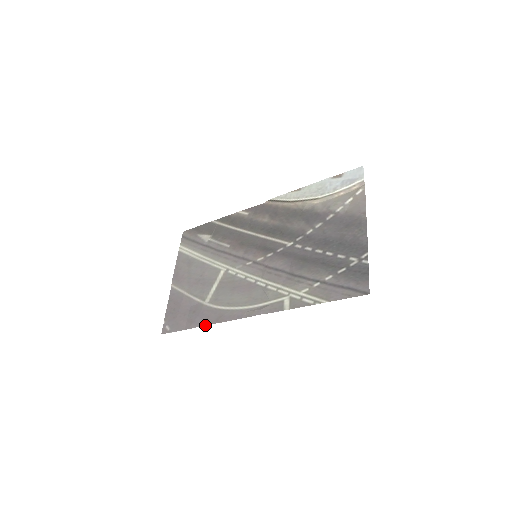
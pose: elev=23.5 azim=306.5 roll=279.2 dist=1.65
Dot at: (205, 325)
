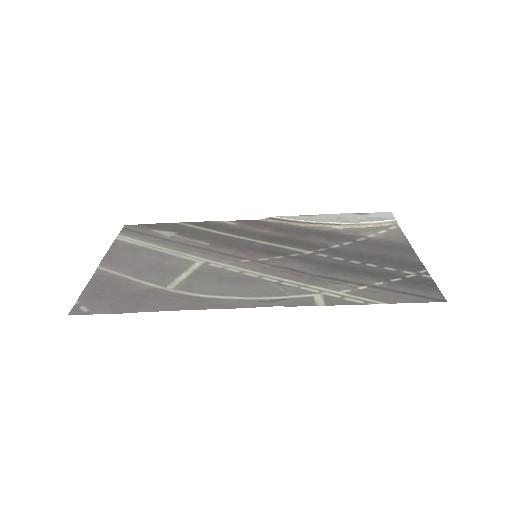
Dot at: (168, 310)
